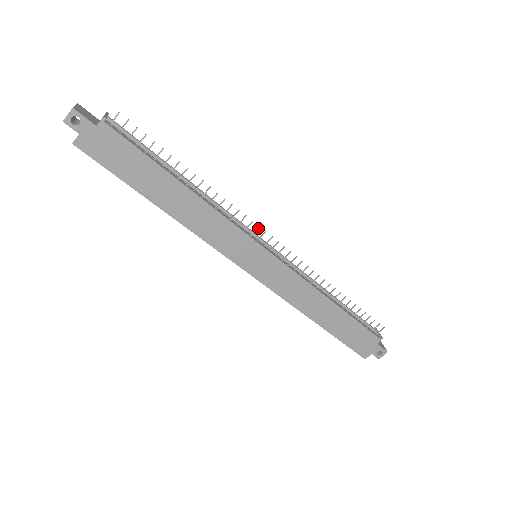
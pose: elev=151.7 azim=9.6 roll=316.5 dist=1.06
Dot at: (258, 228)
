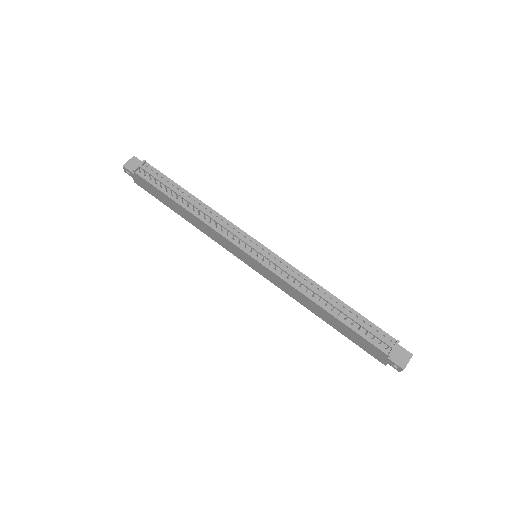
Dot at: (239, 239)
